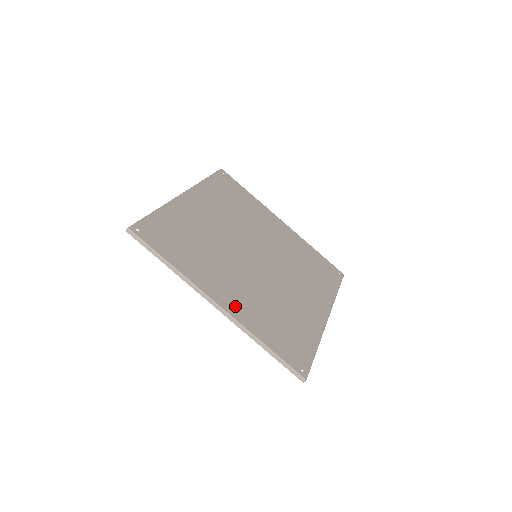
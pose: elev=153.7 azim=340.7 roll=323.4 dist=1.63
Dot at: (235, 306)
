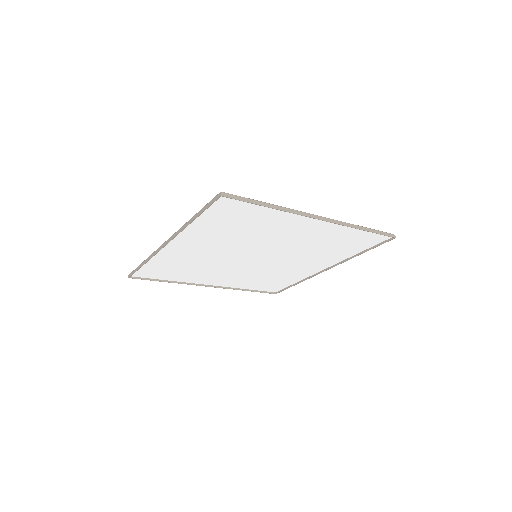
Dot at: (320, 224)
